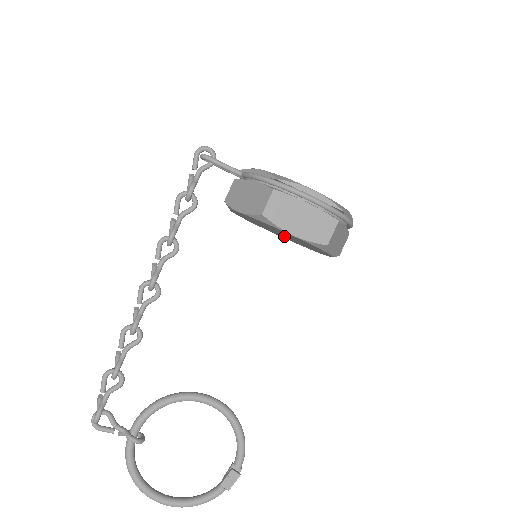
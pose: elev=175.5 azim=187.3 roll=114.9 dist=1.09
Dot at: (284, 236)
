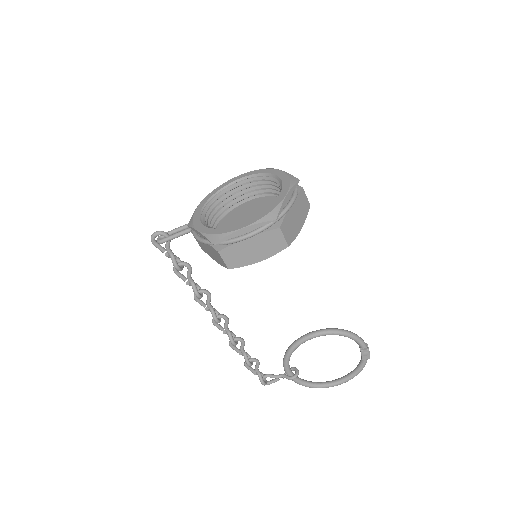
Dot at: occluded
